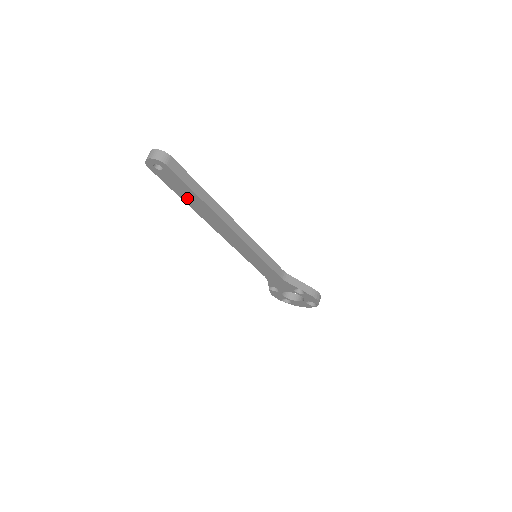
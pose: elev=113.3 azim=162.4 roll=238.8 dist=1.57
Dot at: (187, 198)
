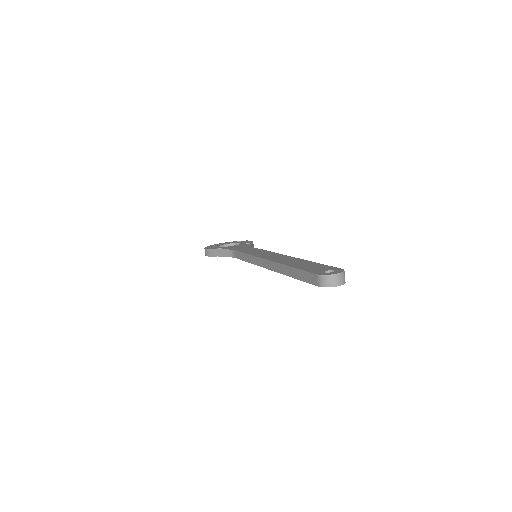
Dot at: occluded
